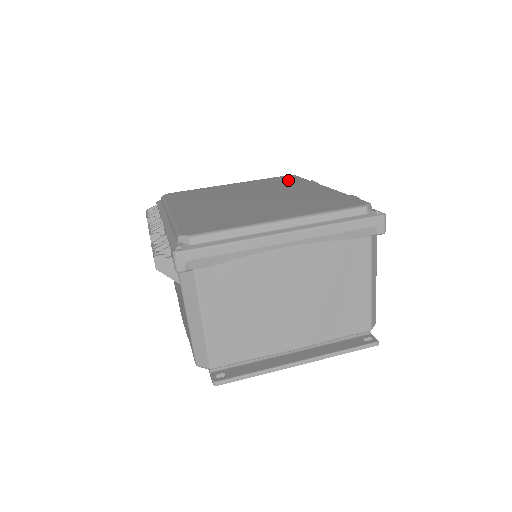
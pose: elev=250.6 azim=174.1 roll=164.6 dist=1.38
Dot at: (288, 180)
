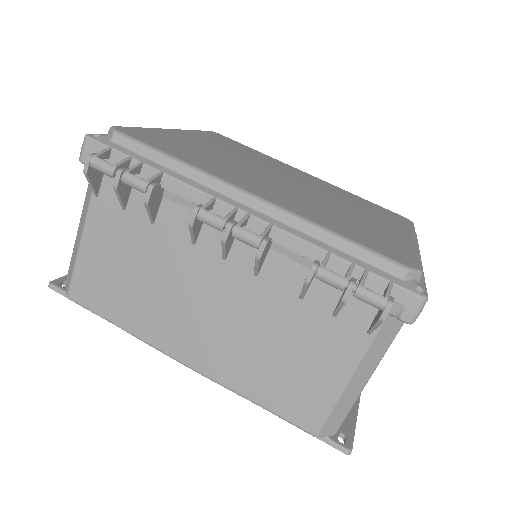
Dot at: (241, 146)
